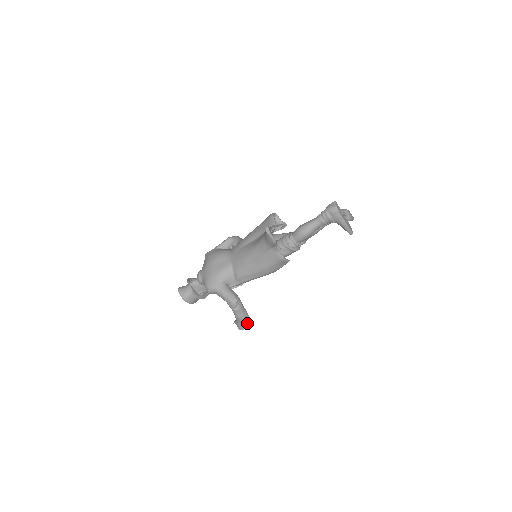
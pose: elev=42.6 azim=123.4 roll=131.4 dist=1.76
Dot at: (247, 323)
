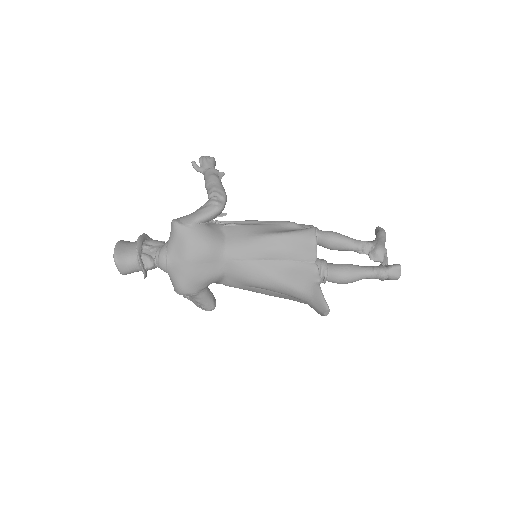
Dot at: occluded
